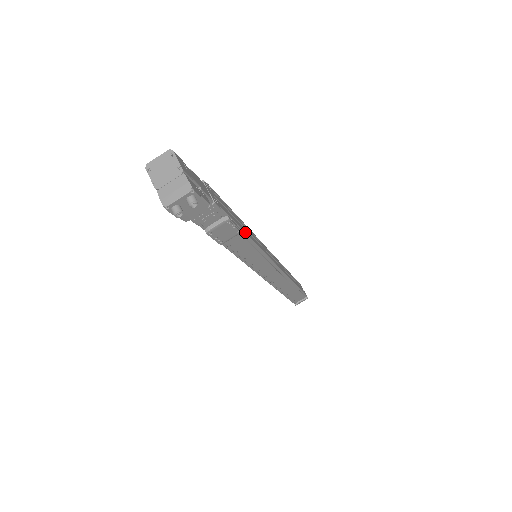
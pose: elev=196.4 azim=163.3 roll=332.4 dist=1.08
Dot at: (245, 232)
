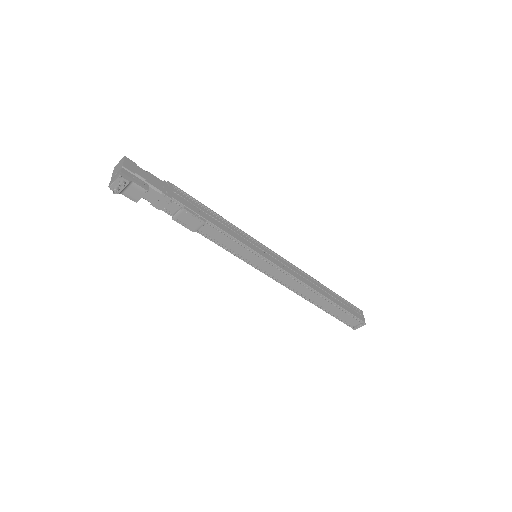
Dot at: (215, 225)
